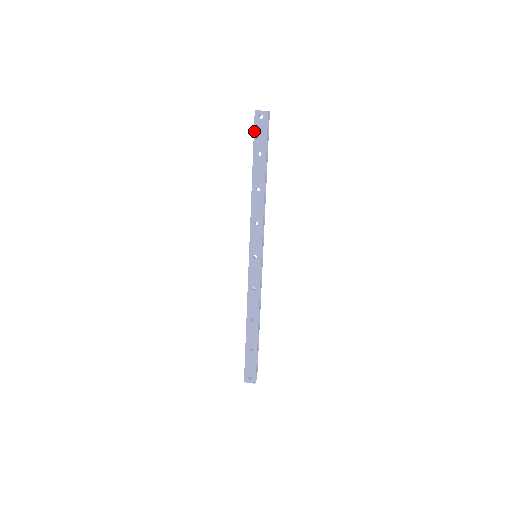
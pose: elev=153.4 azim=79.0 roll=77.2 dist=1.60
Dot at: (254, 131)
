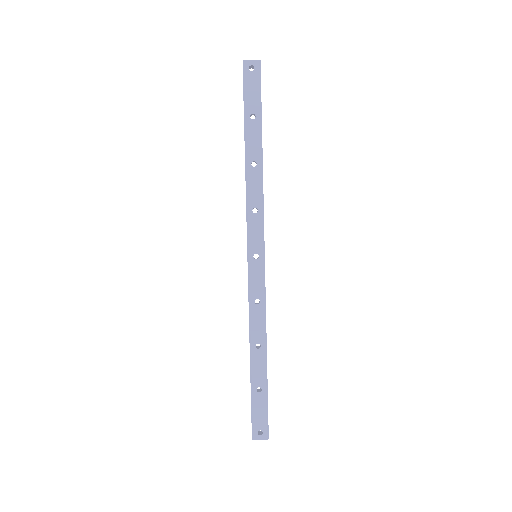
Dot at: (243, 87)
